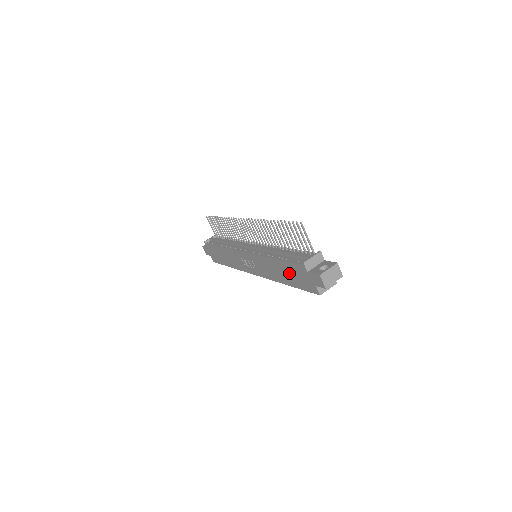
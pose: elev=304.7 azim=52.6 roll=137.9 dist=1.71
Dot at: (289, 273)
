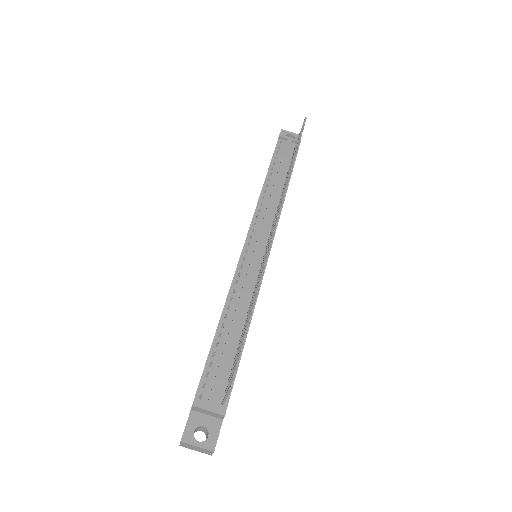
Dot at: occluded
